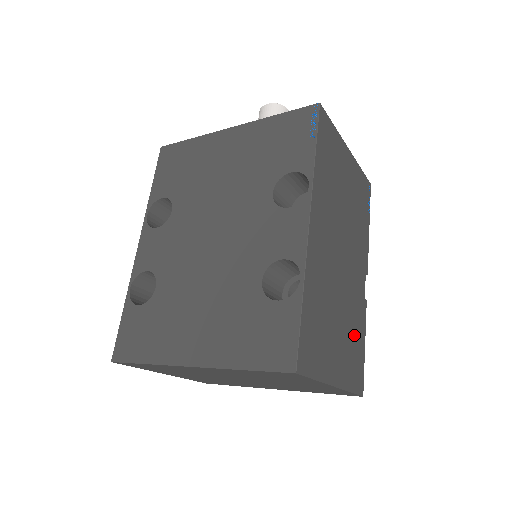
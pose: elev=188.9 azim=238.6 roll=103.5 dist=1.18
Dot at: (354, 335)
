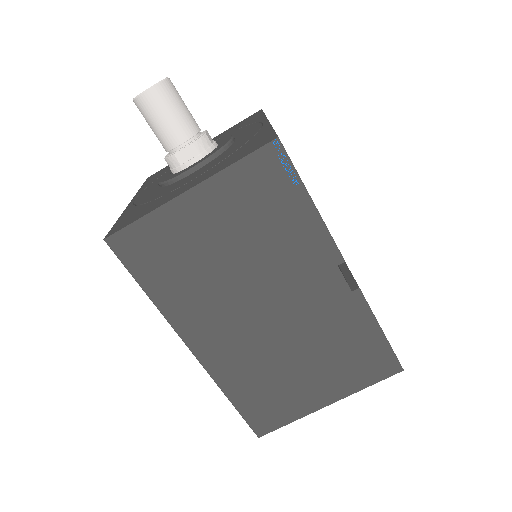
Dot at: (345, 344)
